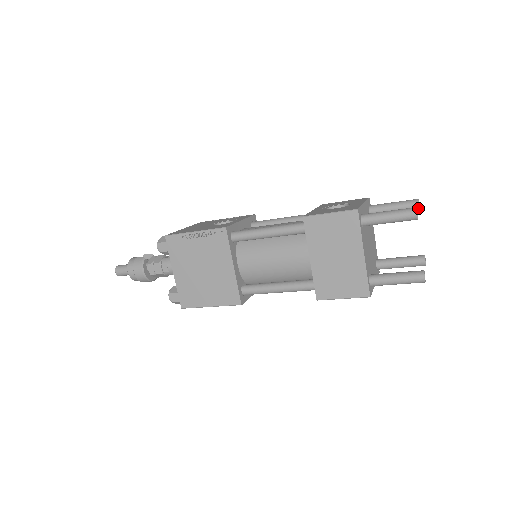
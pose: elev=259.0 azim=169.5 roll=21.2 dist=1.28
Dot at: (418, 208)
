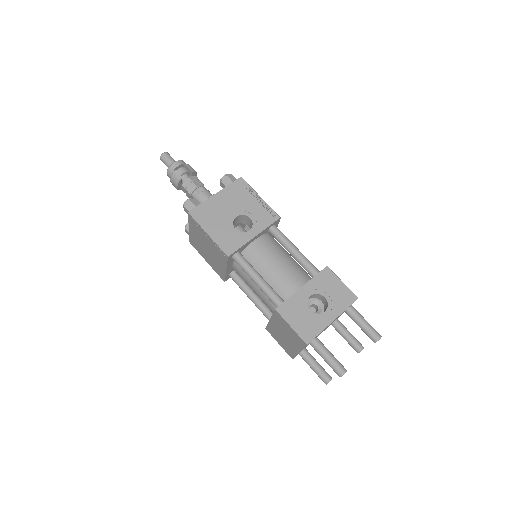
Dot at: (374, 342)
